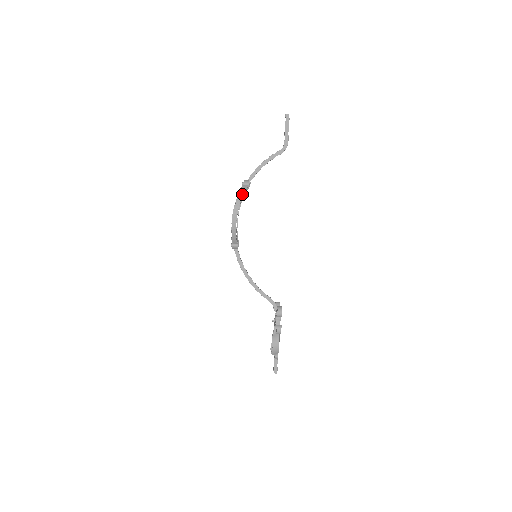
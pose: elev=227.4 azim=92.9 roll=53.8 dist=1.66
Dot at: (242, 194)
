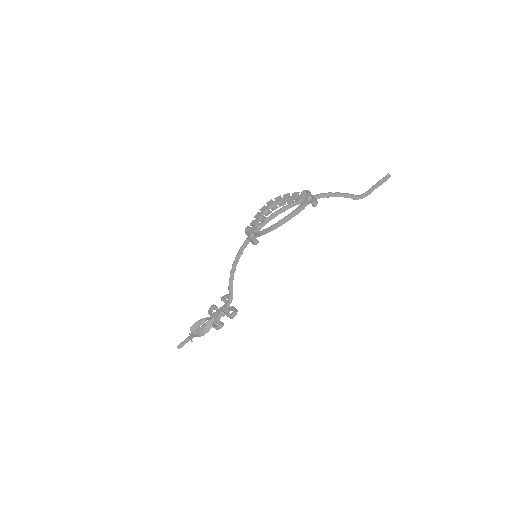
Dot at: (303, 208)
